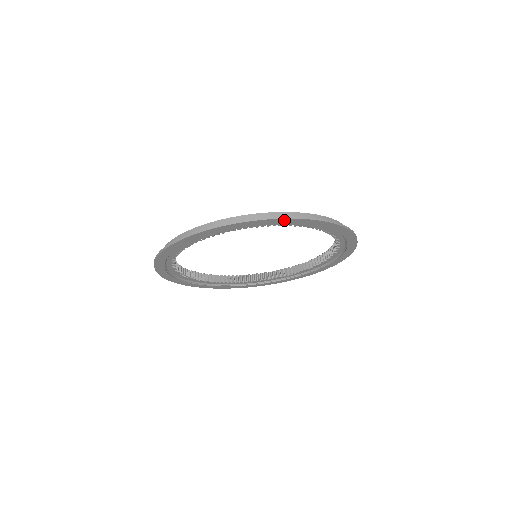
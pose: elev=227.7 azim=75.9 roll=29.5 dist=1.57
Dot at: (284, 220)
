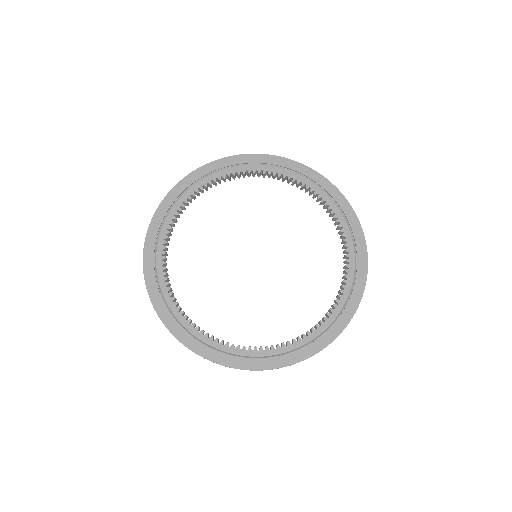
Dot at: (342, 199)
